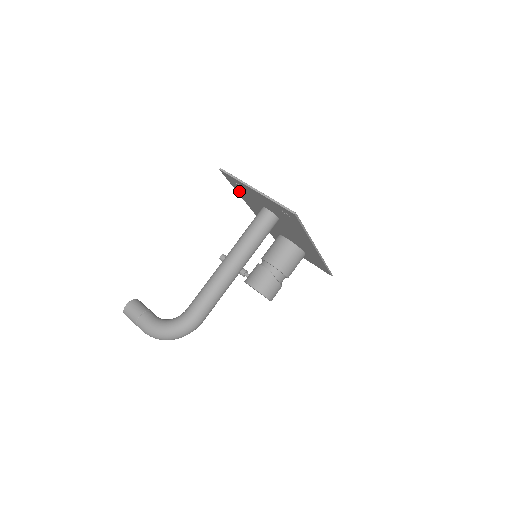
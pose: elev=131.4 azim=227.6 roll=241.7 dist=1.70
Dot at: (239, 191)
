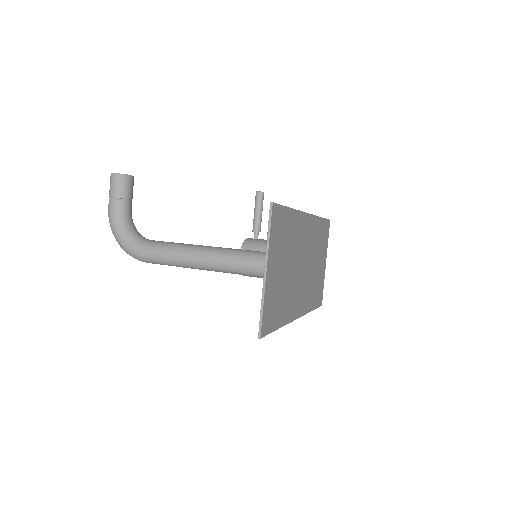
Dot at: (287, 217)
